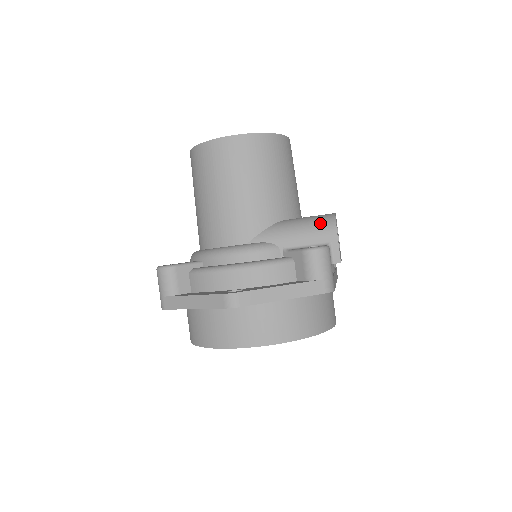
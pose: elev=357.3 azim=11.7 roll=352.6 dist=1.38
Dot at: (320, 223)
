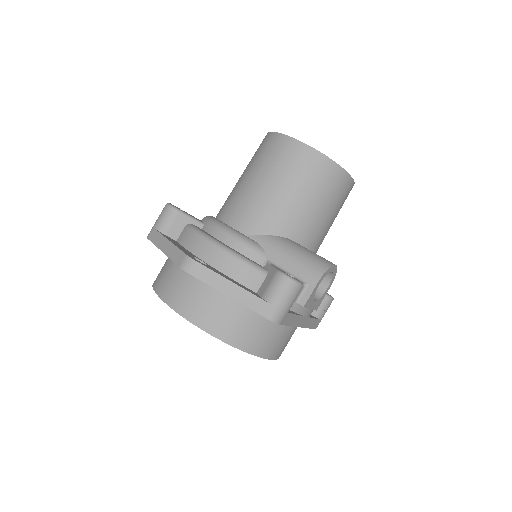
Dot at: (314, 262)
